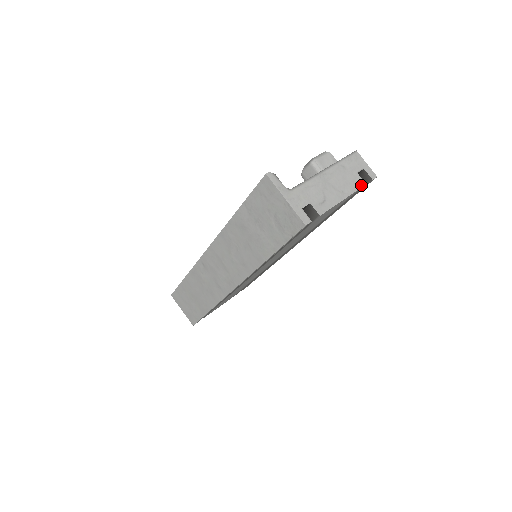
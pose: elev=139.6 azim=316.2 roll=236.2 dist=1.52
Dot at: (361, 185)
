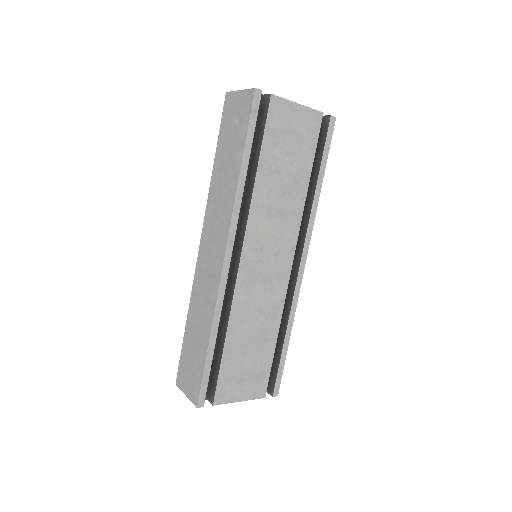
Dot at: (318, 111)
